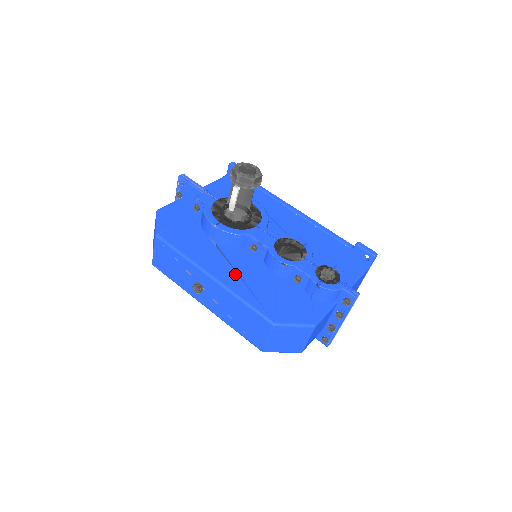
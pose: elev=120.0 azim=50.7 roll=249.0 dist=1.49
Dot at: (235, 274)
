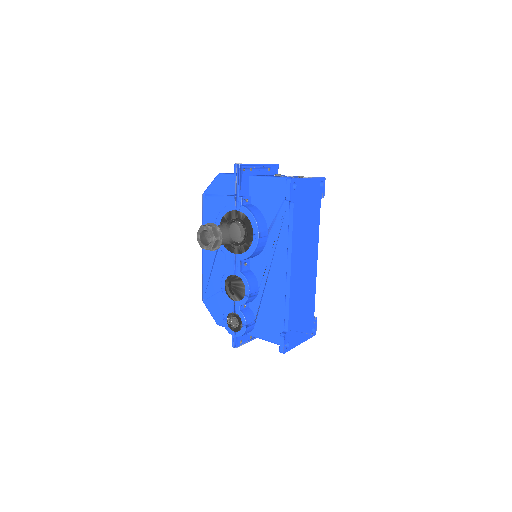
Dot at: (213, 260)
